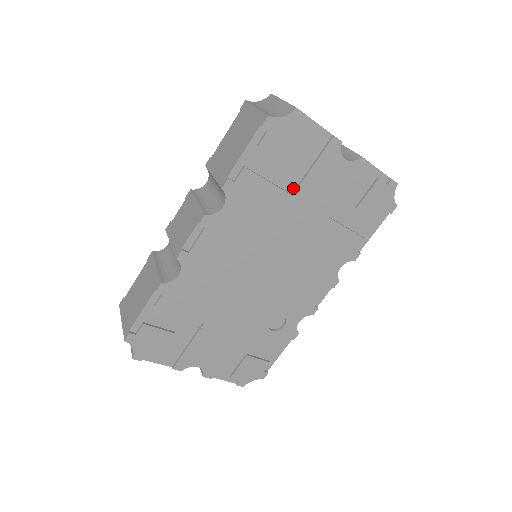
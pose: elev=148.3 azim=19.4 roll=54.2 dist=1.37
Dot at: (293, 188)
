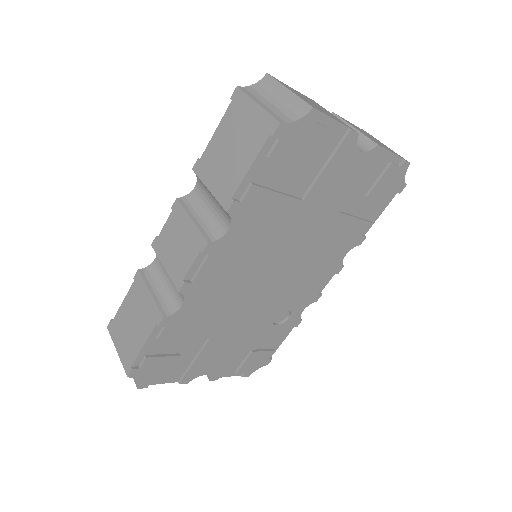
Dot at: (303, 192)
